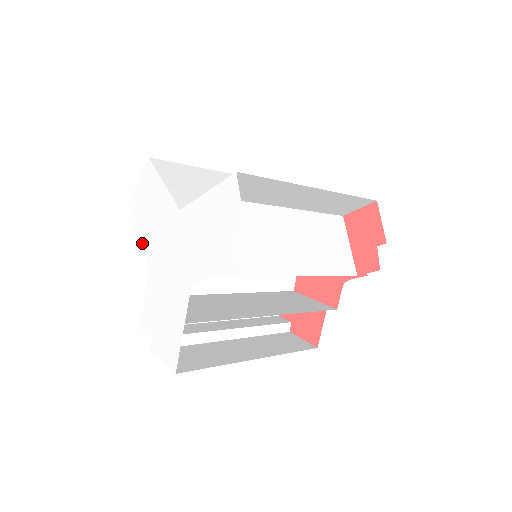
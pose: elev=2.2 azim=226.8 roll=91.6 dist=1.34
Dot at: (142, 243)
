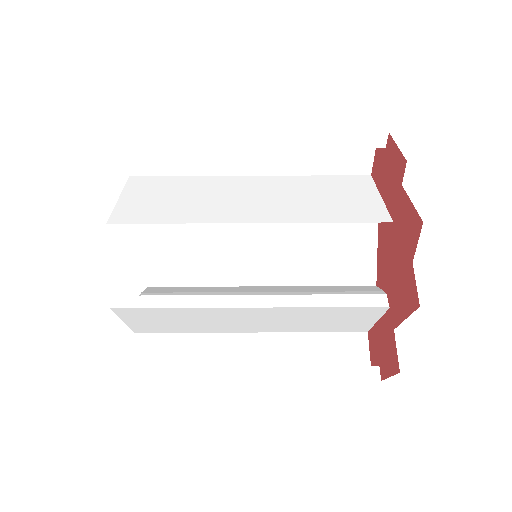
Dot at: occluded
